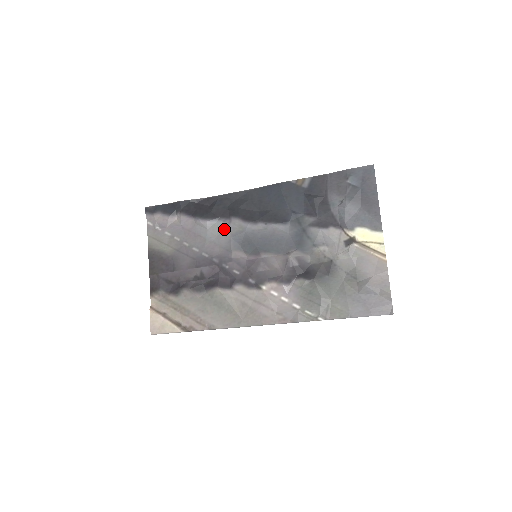
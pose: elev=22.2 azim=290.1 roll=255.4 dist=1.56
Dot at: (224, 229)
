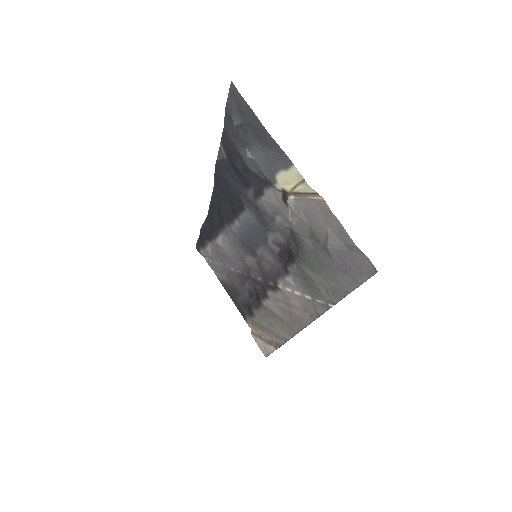
Dot at: (229, 240)
